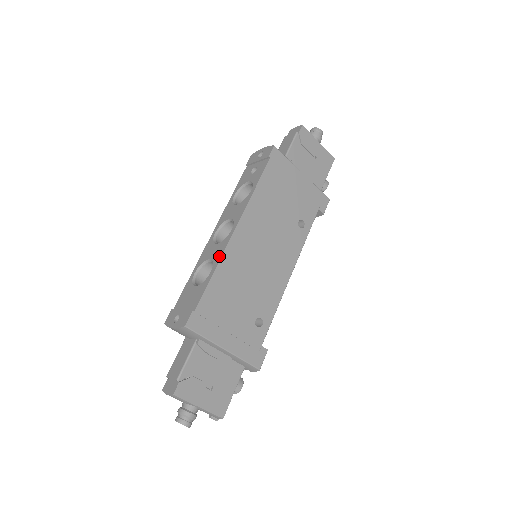
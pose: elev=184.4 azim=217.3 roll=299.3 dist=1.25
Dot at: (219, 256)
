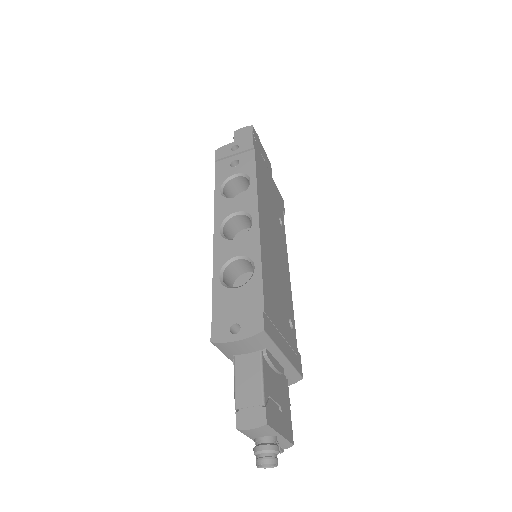
Dot at: (256, 249)
